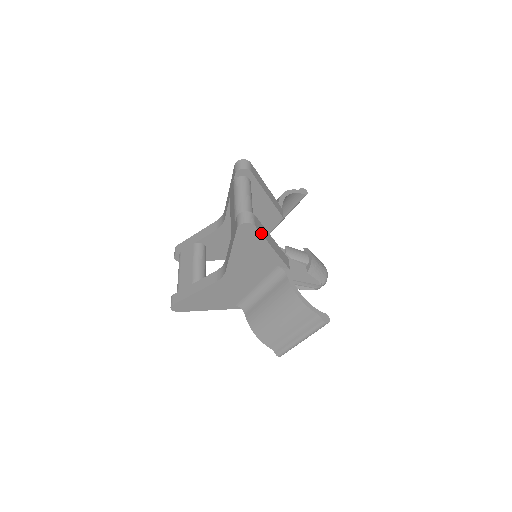
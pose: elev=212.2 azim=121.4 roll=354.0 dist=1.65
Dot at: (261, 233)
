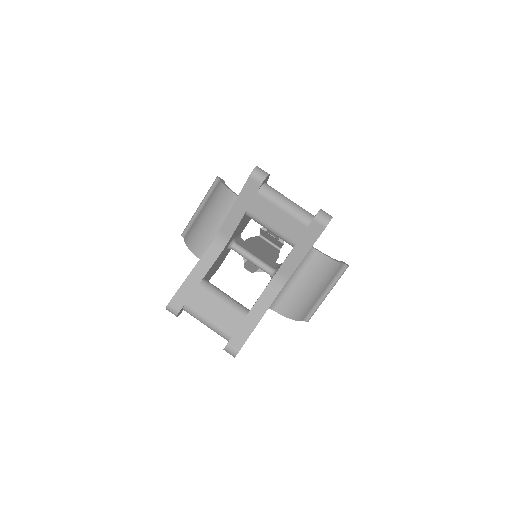
Dot at: occluded
